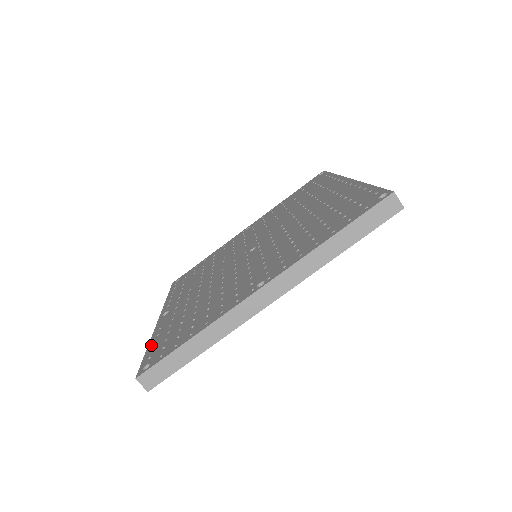
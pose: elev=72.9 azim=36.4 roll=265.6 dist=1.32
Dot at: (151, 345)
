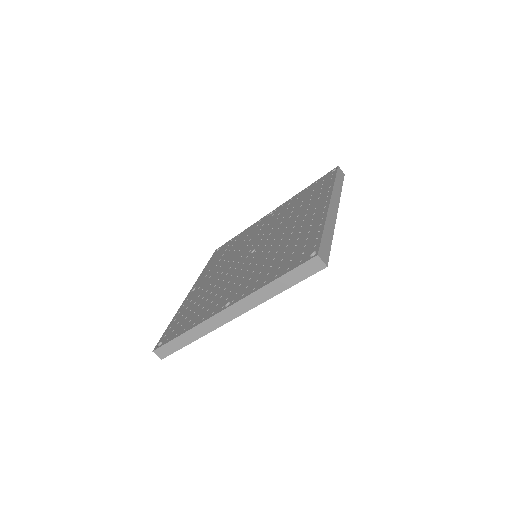
Dot at: (172, 322)
